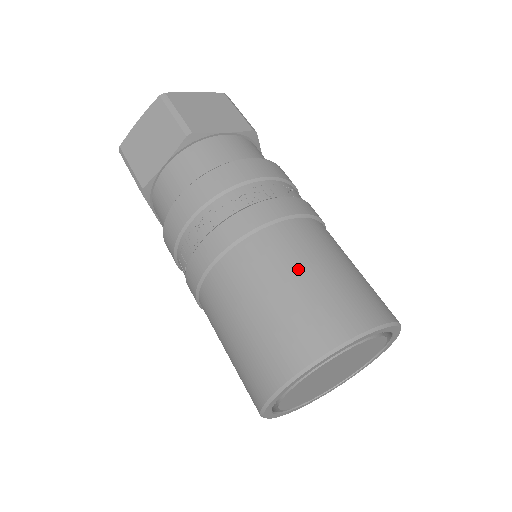
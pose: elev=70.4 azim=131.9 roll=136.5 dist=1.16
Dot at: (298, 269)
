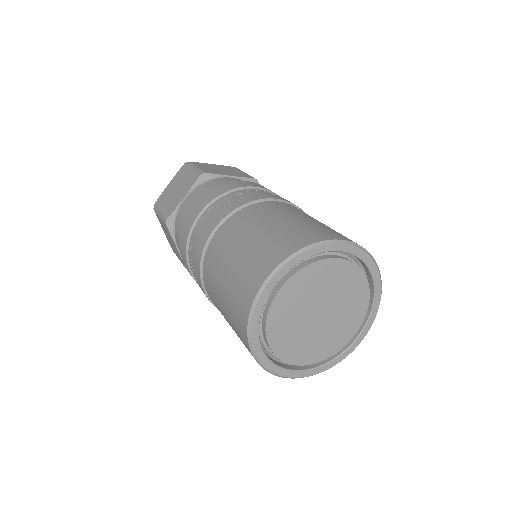
Dot at: (276, 217)
